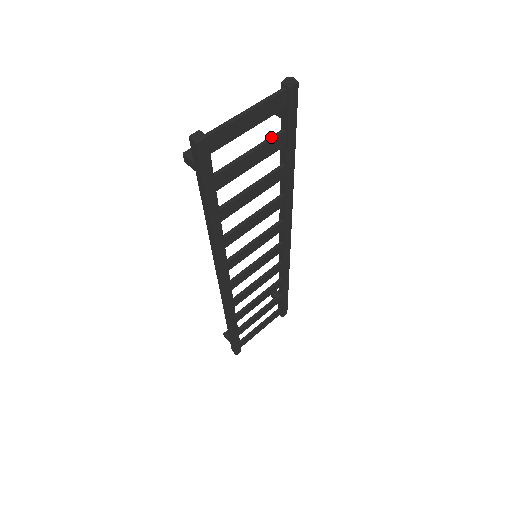
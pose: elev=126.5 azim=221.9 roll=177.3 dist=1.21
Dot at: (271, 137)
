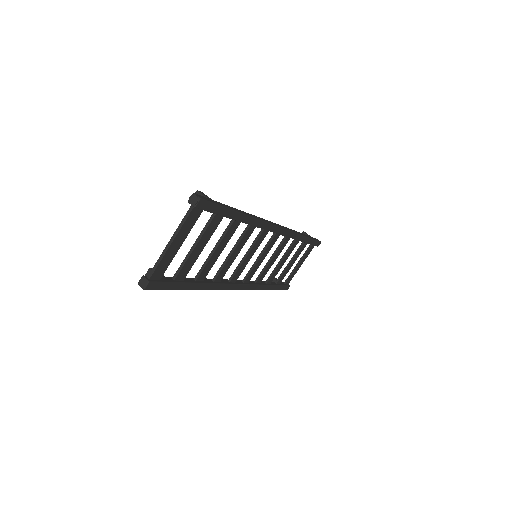
Dot at: (206, 225)
